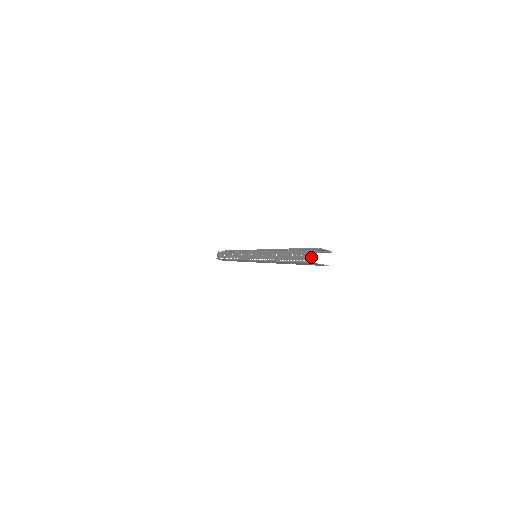
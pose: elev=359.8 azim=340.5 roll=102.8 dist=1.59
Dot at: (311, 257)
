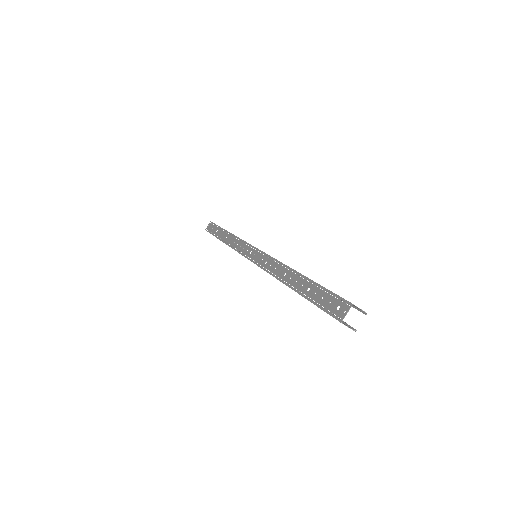
Dot at: (337, 310)
